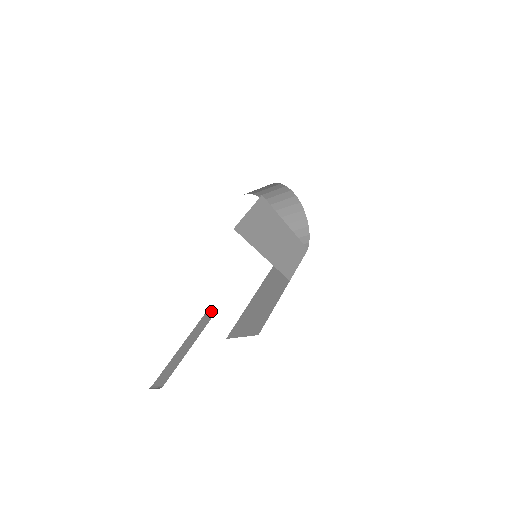
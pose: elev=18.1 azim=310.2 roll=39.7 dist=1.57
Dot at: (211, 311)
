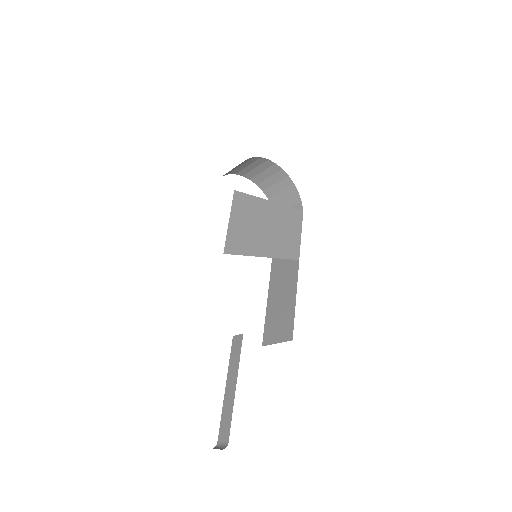
Dot at: (237, 336)
